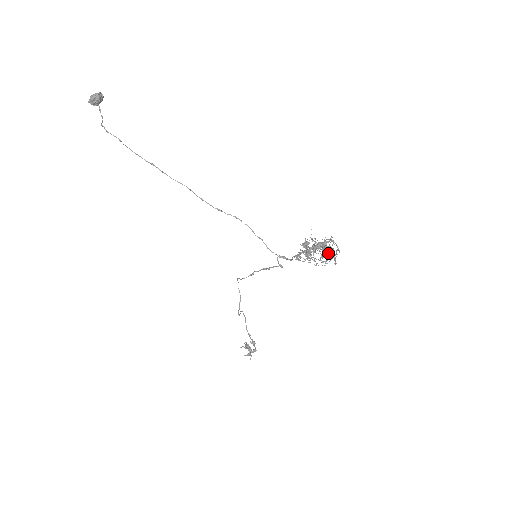
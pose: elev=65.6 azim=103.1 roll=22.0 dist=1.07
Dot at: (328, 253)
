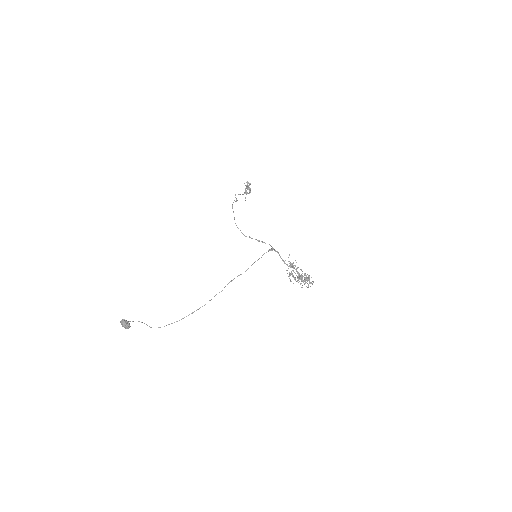
Dot at: occluded
